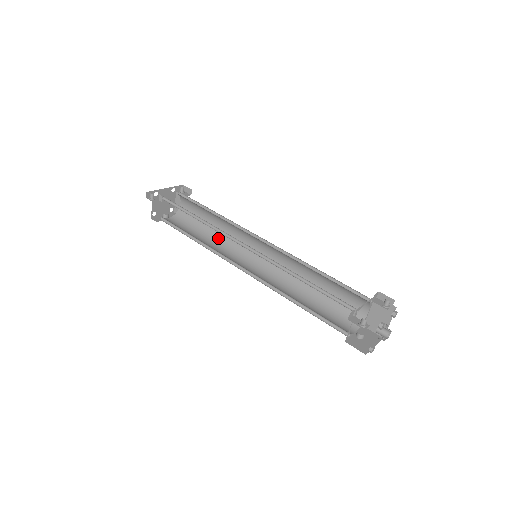
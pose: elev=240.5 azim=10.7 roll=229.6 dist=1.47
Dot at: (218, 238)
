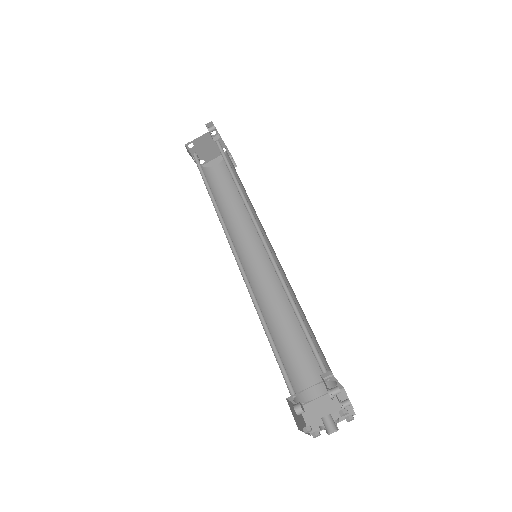
Dot at: (226, 216)
